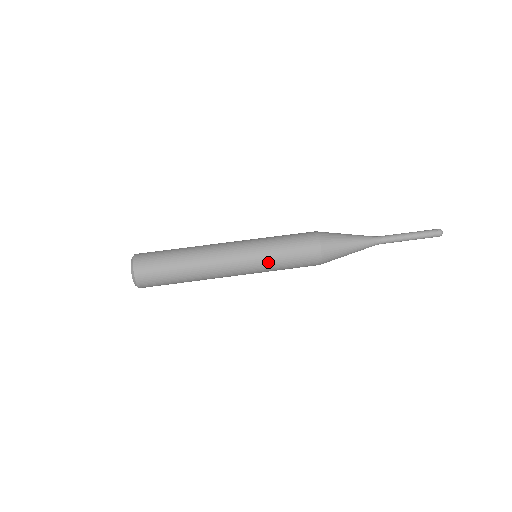
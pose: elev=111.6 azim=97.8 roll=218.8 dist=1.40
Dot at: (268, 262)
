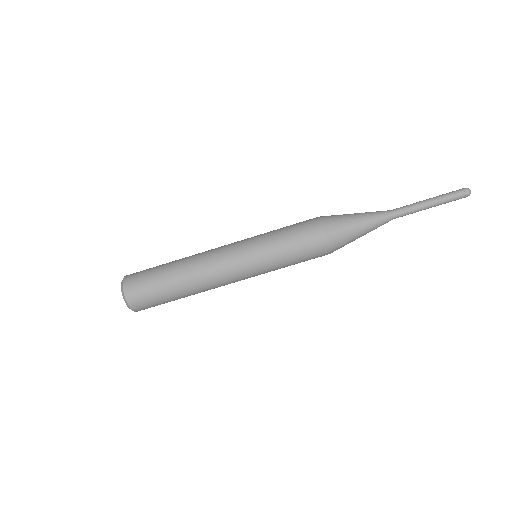
Dot at: (271, 267)
